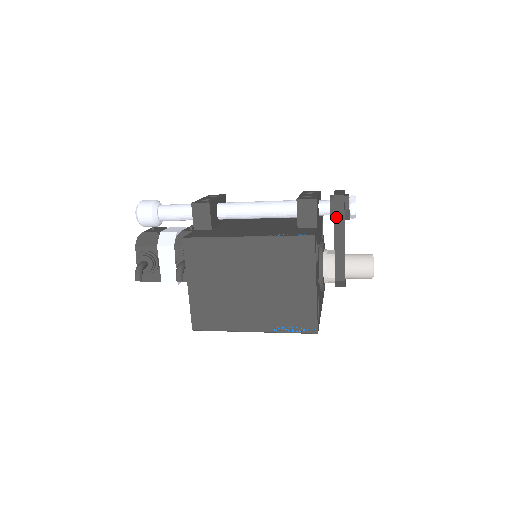
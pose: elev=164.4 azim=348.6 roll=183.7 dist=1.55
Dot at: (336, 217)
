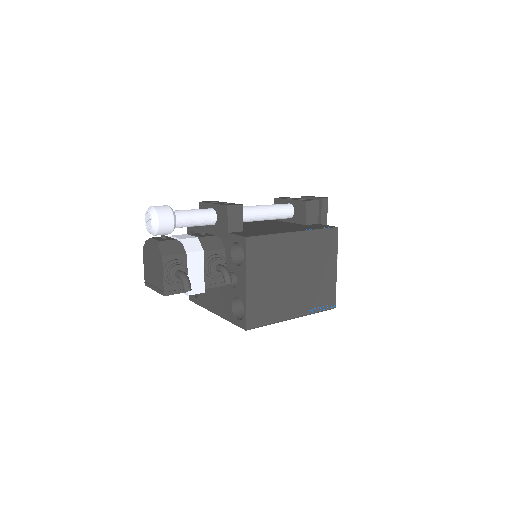
Dot at: (323, 215)
